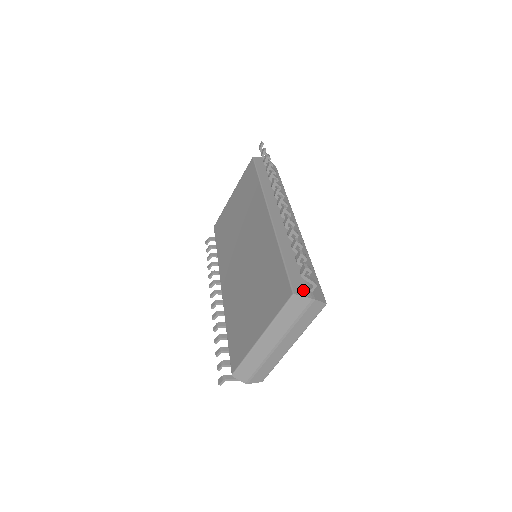
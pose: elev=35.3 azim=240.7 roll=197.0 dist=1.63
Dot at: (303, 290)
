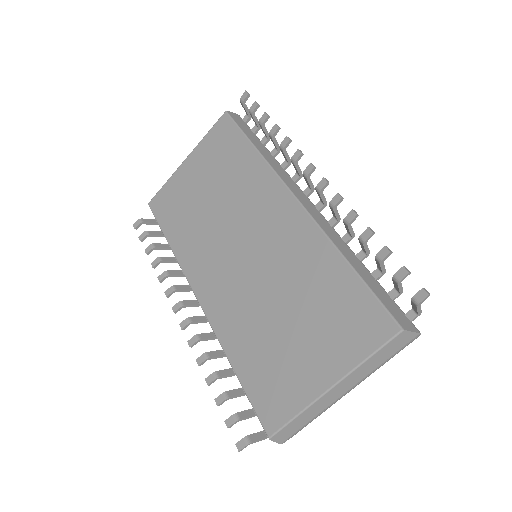
Dot at: (406, 321)
